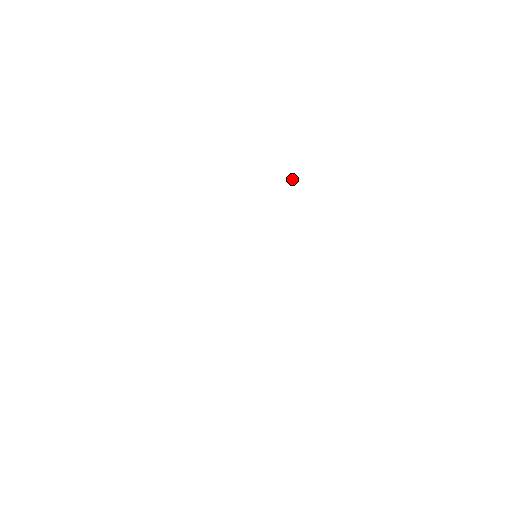
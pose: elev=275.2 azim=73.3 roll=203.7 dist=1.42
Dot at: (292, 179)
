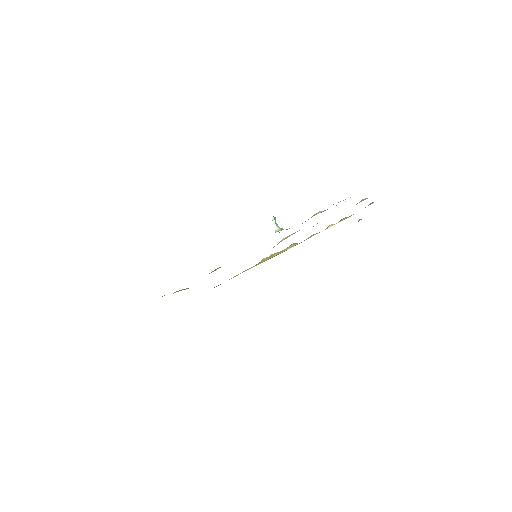
Dot at: (274, 223)
